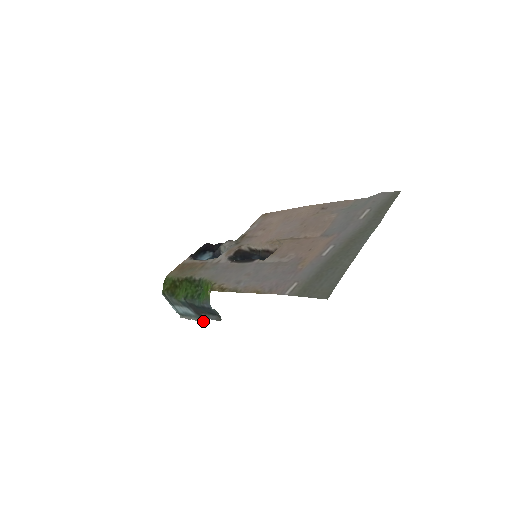
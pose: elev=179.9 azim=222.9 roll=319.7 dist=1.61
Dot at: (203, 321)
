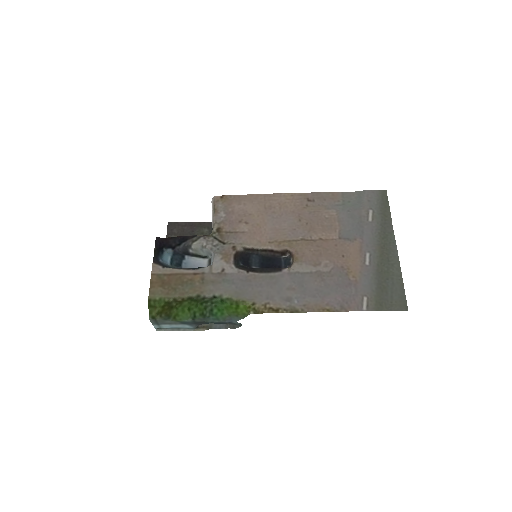
Dot at: (200, 330)
